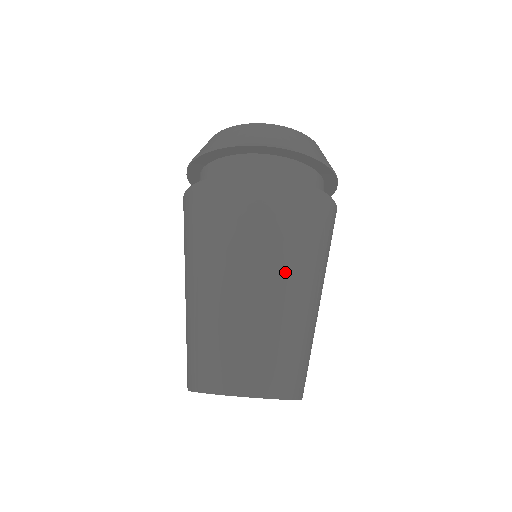
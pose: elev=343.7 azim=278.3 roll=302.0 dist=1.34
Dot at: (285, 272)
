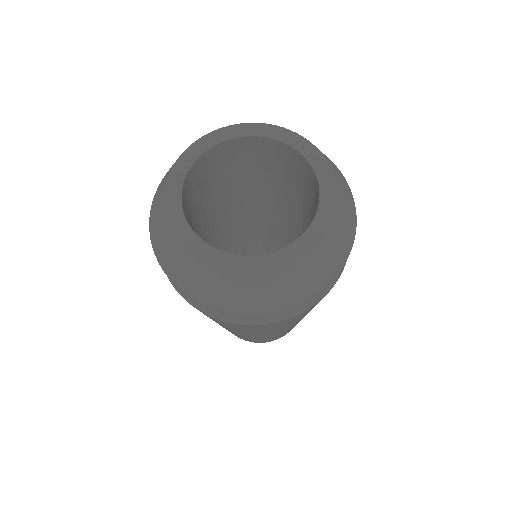
Dot at: occluded
